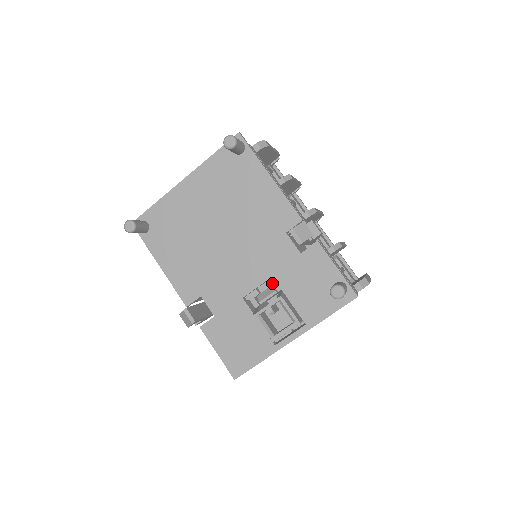
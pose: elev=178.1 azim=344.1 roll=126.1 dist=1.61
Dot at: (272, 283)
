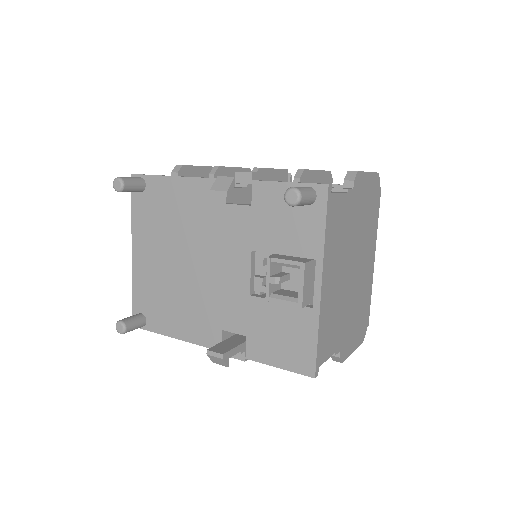
Dot at: (262, 257)
